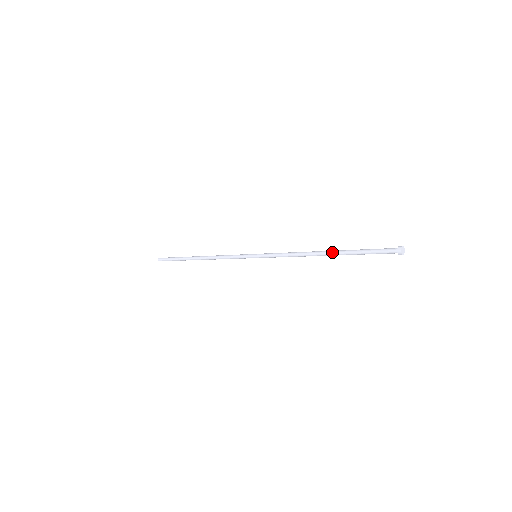
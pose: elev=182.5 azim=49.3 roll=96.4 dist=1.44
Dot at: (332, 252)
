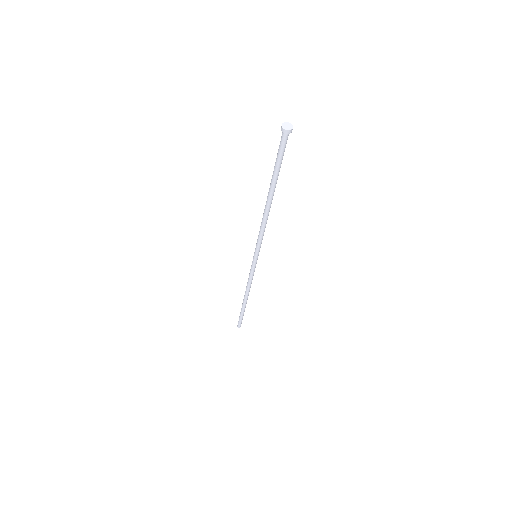
Dot at: (269, 193)
